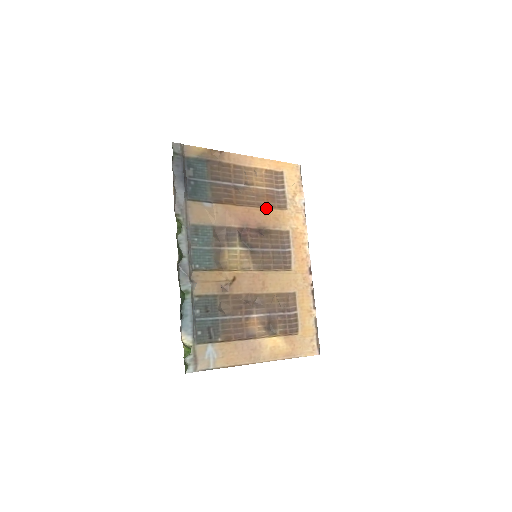
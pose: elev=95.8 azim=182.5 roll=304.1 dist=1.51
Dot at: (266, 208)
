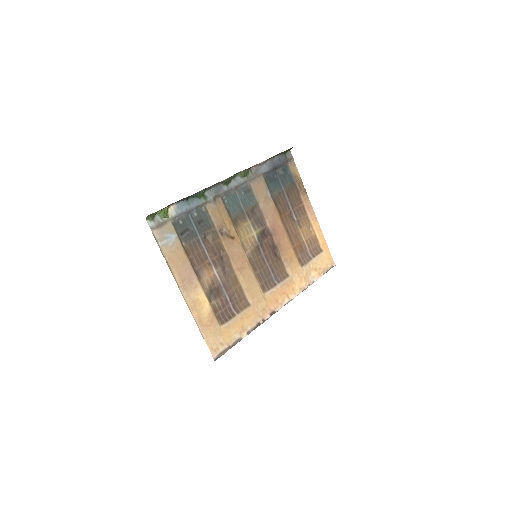
Dot at: (293, 247)
